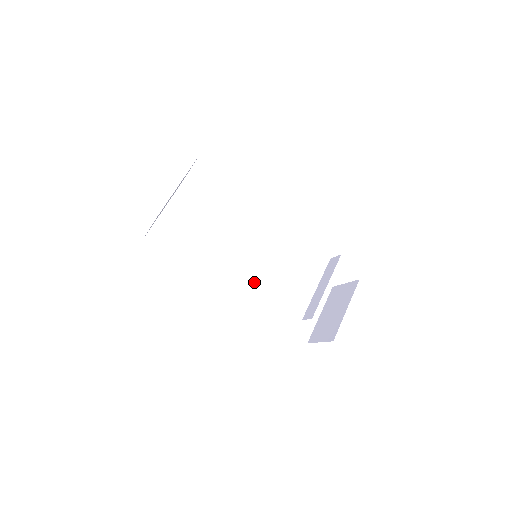
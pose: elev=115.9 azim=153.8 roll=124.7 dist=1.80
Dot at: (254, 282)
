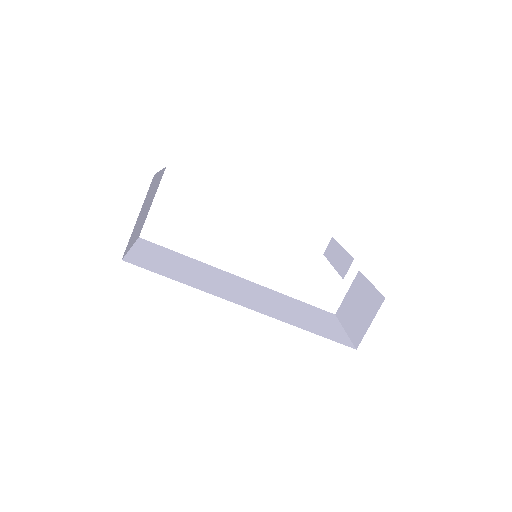
Dot at: (262, 303)
